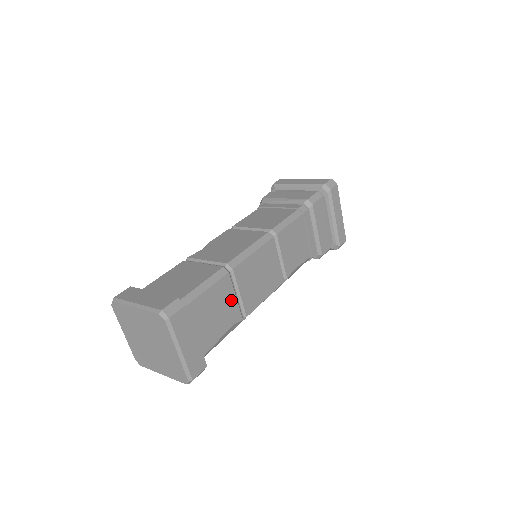
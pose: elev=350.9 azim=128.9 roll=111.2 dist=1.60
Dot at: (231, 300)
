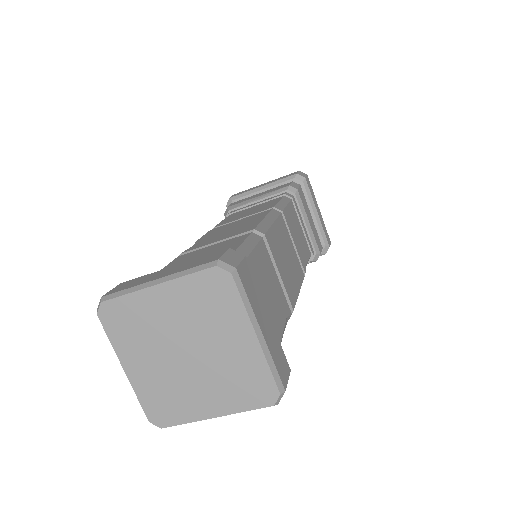
Dot at: (275, 279)
